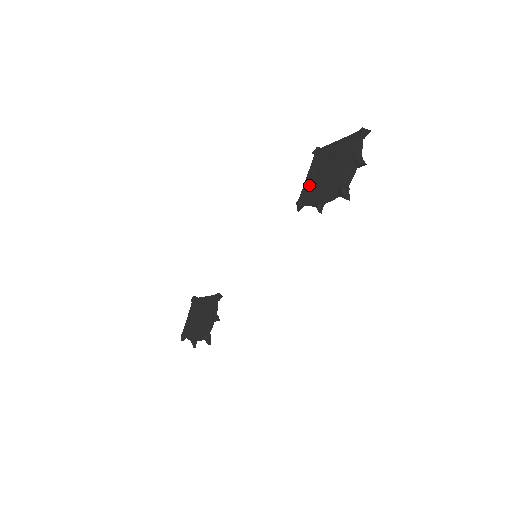
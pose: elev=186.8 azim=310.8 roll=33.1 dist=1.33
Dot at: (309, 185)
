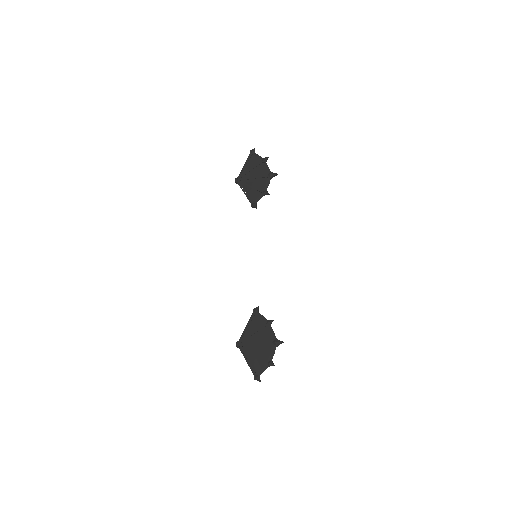
Dot at: (249, 193)
